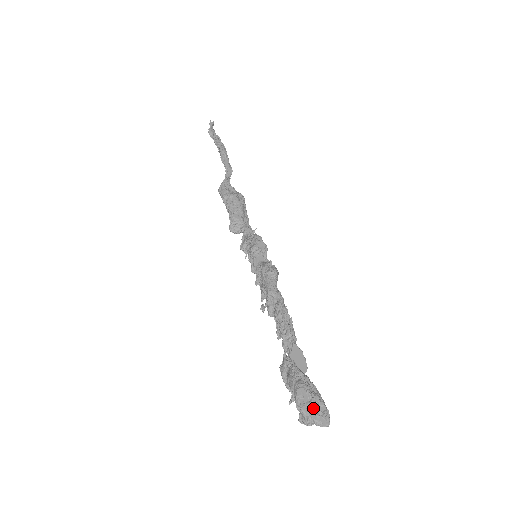
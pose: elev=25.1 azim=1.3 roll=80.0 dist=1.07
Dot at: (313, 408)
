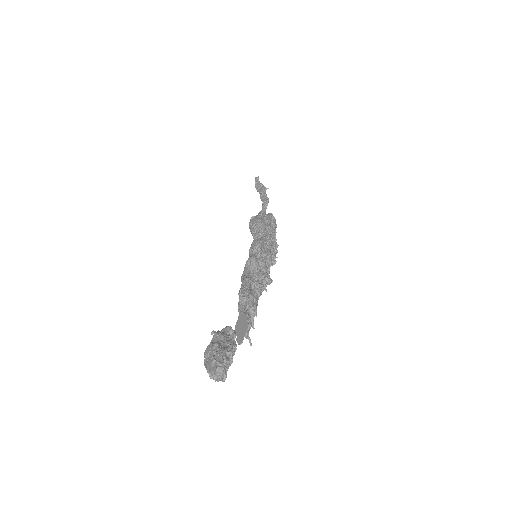
Dot at: (211, 361)
